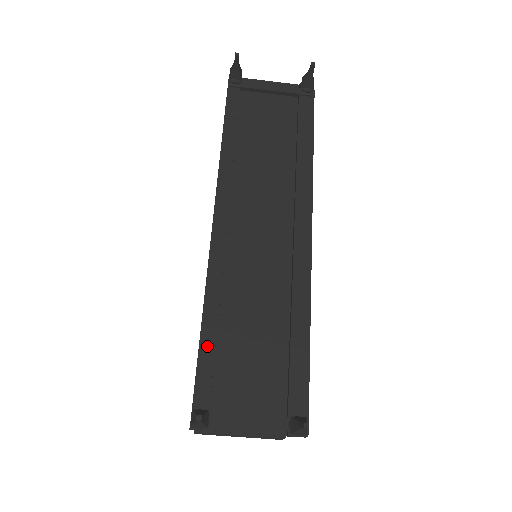
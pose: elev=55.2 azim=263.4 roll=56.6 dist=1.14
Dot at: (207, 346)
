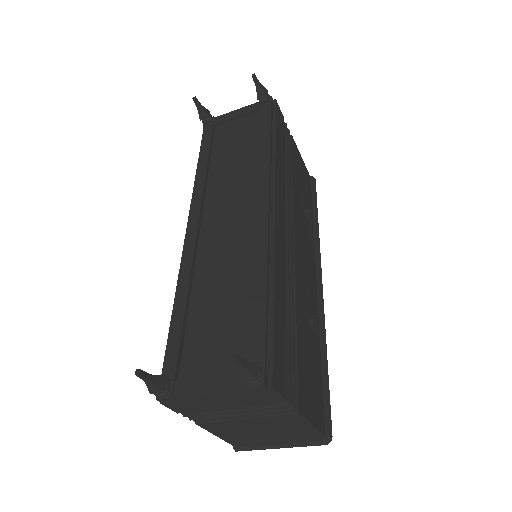
Dot at: (176, 325)
